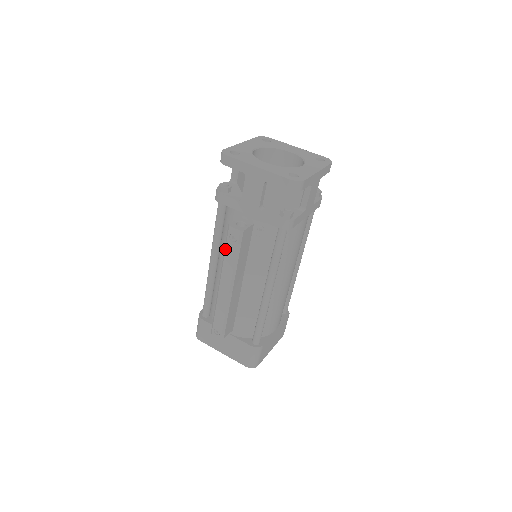
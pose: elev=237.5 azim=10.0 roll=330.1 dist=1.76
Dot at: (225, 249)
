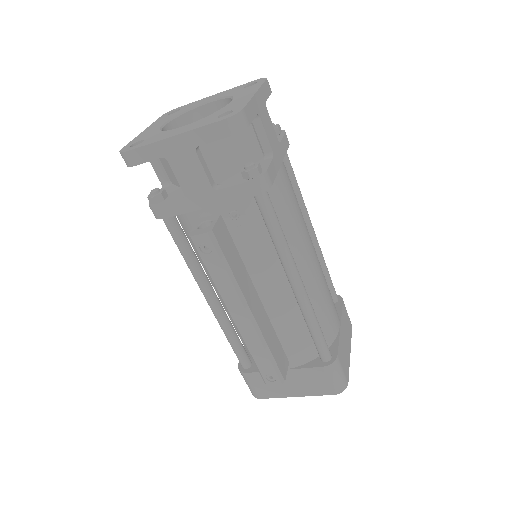
Dot at: (207, 270)
